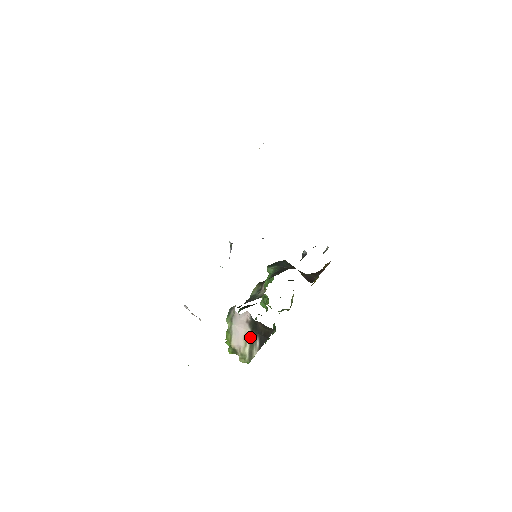
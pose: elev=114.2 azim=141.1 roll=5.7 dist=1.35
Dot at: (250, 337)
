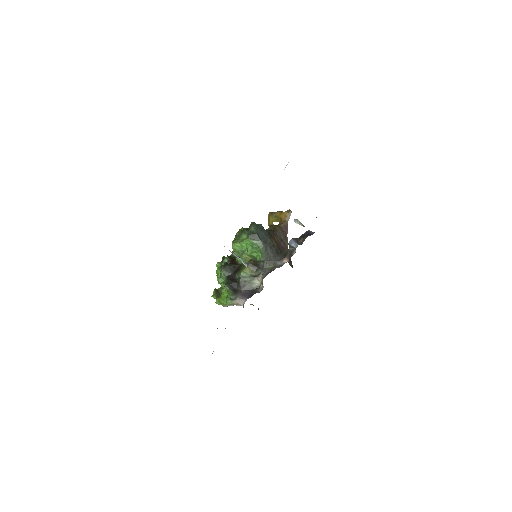
Dot at: occluded
